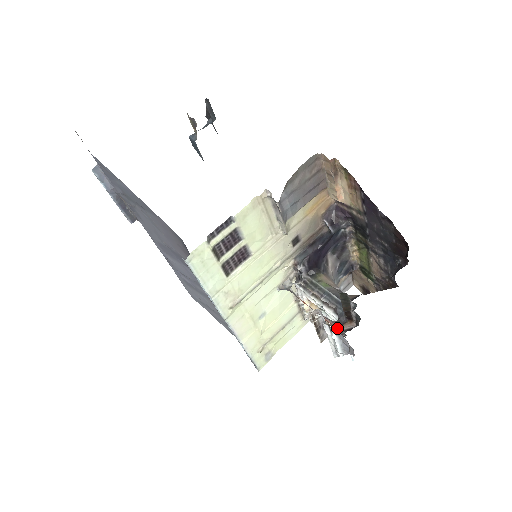
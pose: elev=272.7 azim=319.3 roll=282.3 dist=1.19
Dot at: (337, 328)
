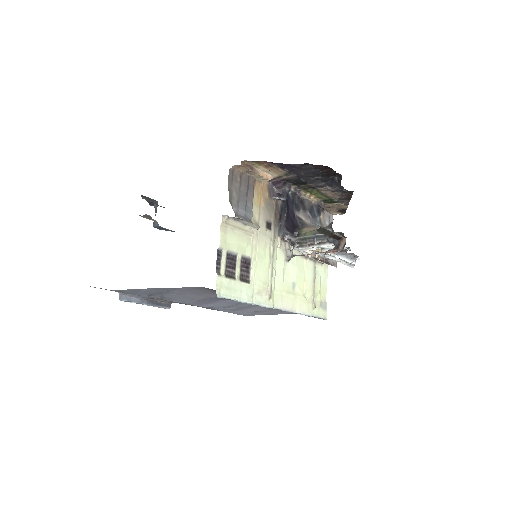
Dot at: occluded
